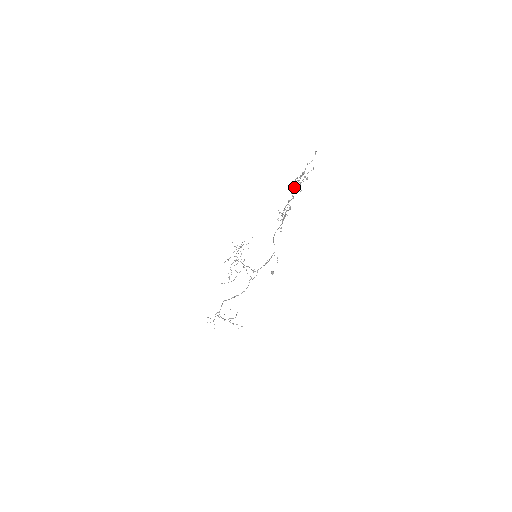
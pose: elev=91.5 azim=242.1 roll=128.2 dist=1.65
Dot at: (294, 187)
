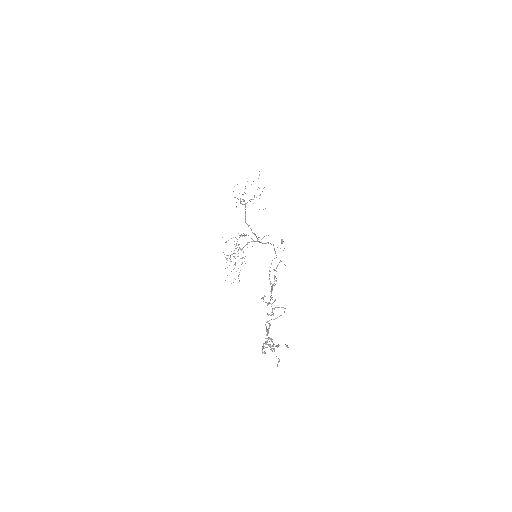
Dot at: (267, 332)
